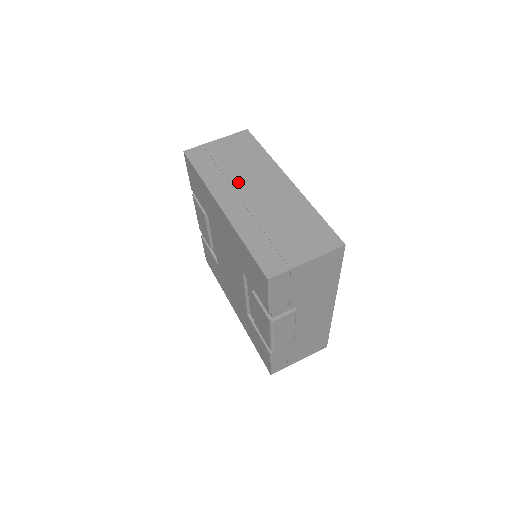
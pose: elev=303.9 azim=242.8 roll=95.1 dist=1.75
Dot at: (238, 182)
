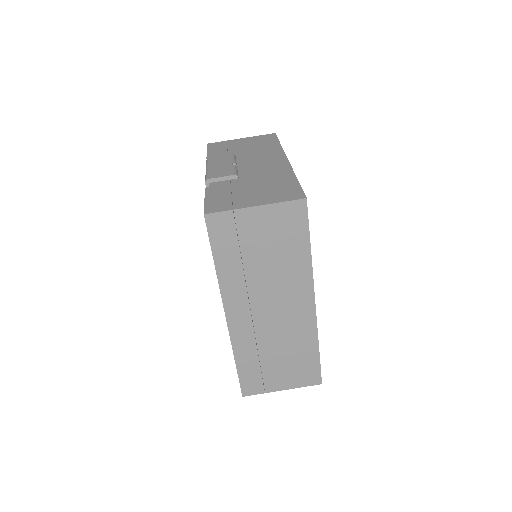
Dot at: (257, 290)
